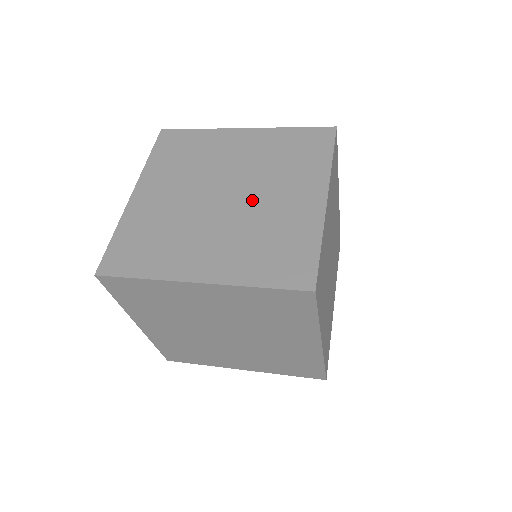
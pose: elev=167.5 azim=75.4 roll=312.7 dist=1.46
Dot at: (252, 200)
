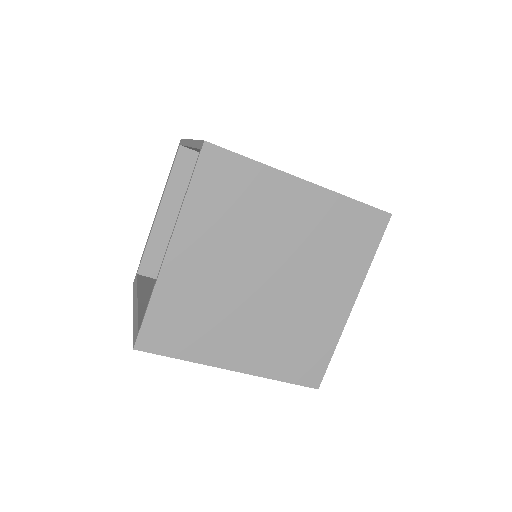
Dot at: occluded
